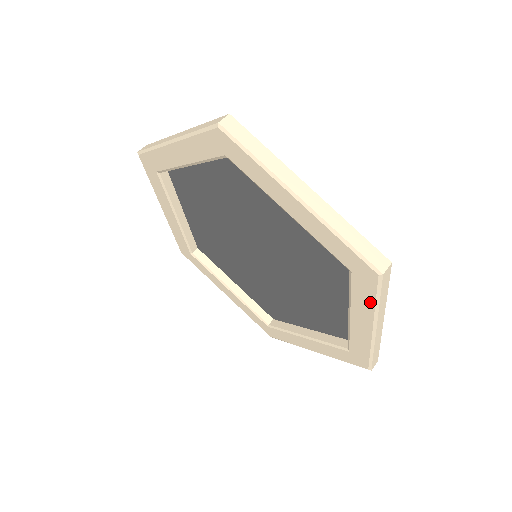
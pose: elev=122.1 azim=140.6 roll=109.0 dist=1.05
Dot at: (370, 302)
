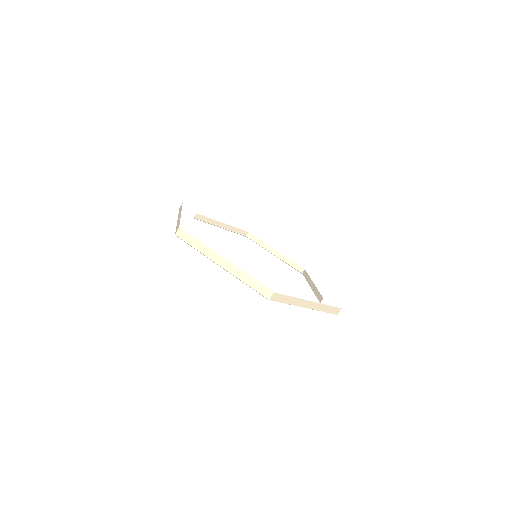
Dot at: occluded
